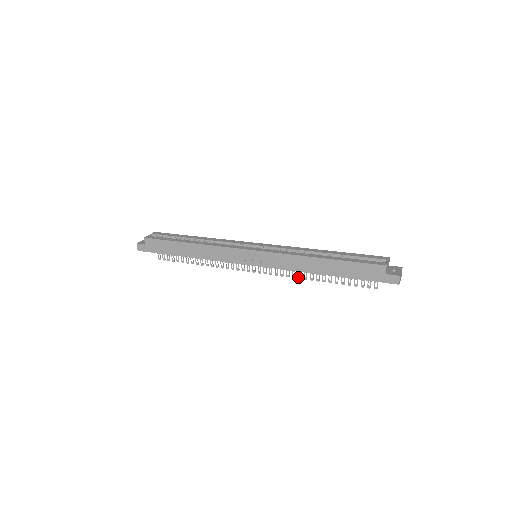
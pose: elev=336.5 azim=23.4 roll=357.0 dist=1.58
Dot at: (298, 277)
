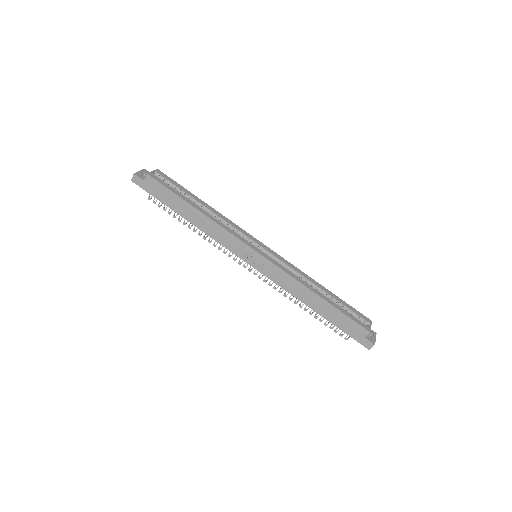
Dot at: (284, 294)
